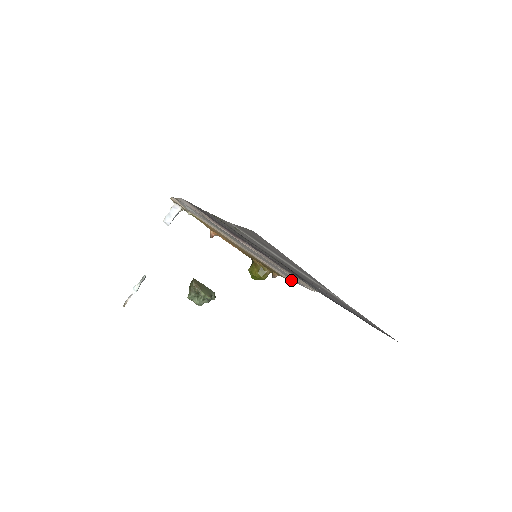
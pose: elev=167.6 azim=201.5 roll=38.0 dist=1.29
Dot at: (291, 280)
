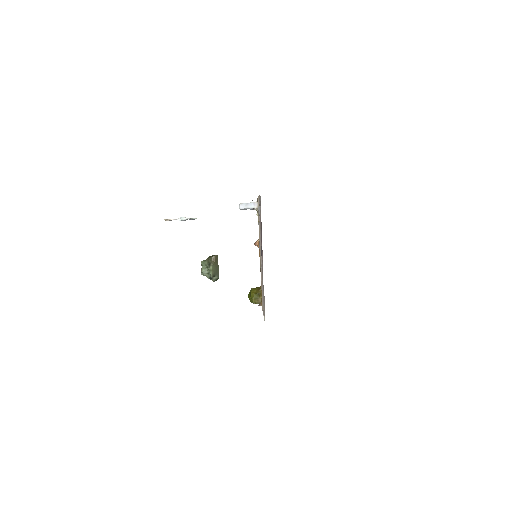
Dot at: occluded
